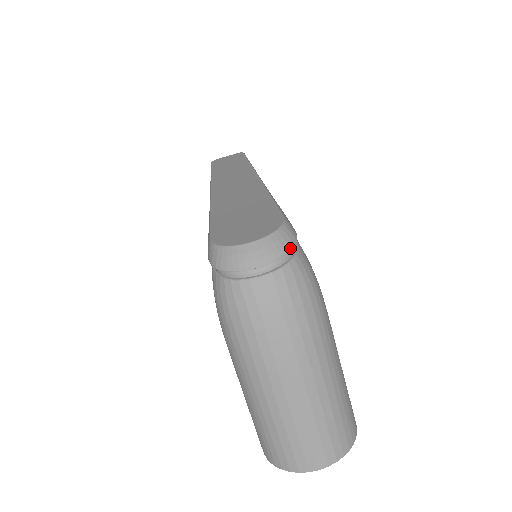
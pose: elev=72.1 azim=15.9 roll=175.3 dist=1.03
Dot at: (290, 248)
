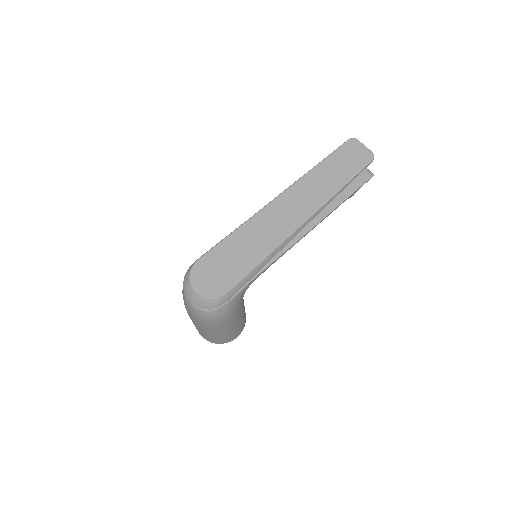
Dot at: (208, 309)
